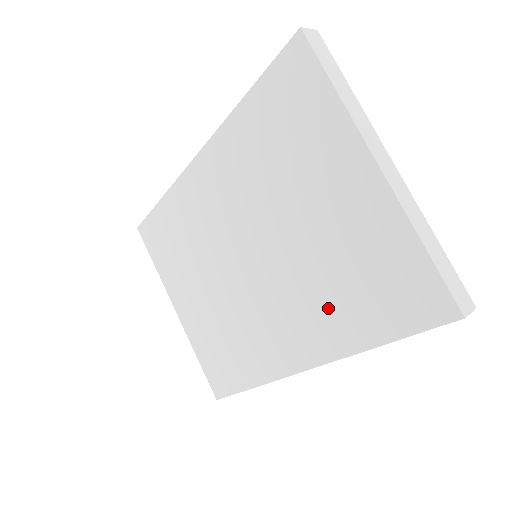
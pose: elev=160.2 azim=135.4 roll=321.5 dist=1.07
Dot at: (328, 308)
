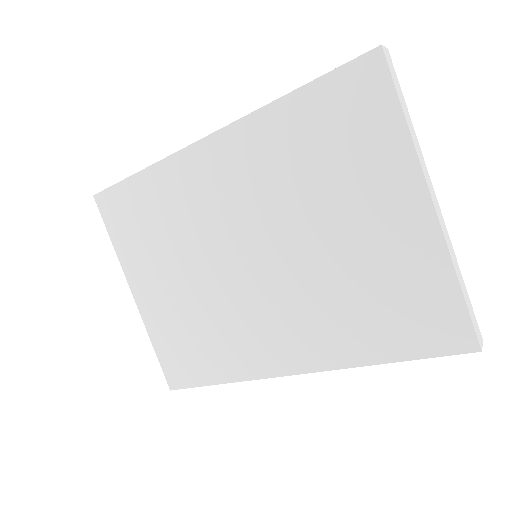
Dot at: (338, 322)
